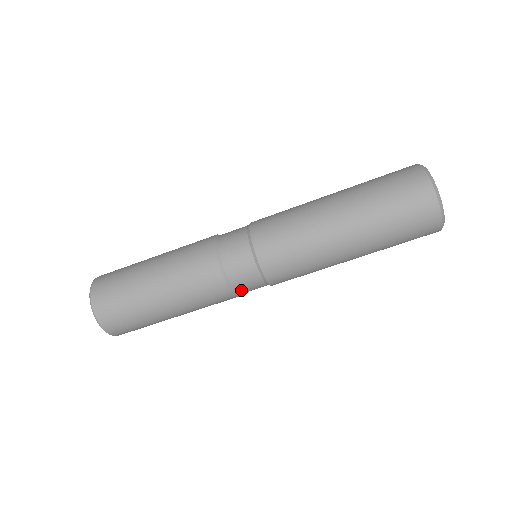
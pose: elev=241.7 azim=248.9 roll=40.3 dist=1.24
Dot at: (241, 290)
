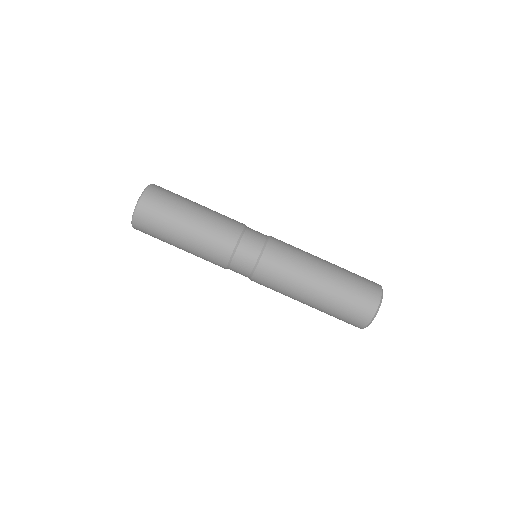
Dot at: (244, 243)
